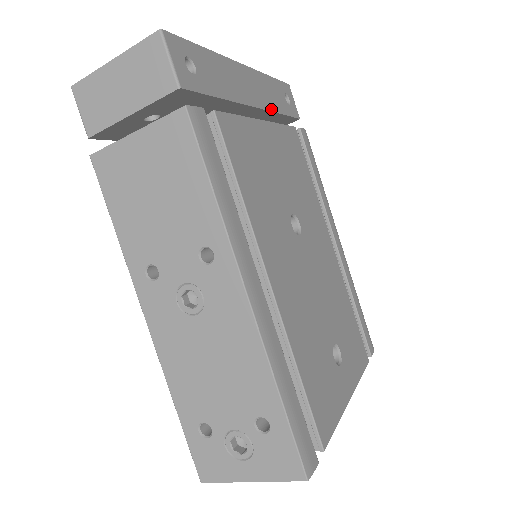
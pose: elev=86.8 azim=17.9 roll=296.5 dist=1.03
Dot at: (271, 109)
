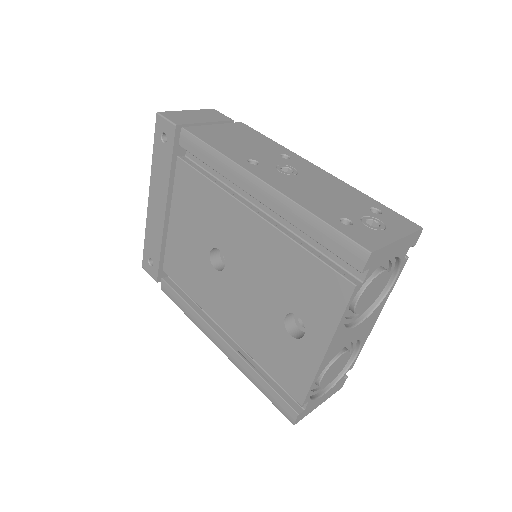
Dot at: occluded
